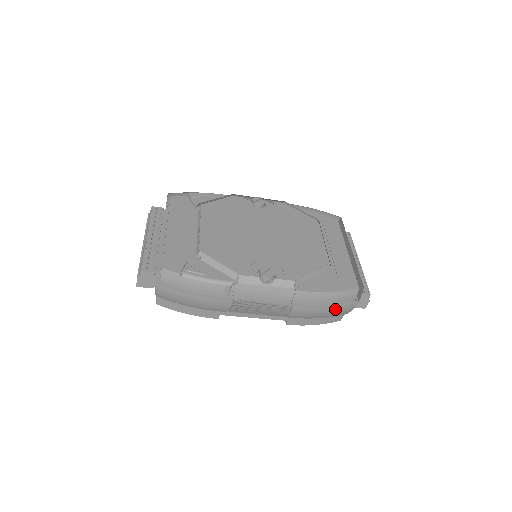
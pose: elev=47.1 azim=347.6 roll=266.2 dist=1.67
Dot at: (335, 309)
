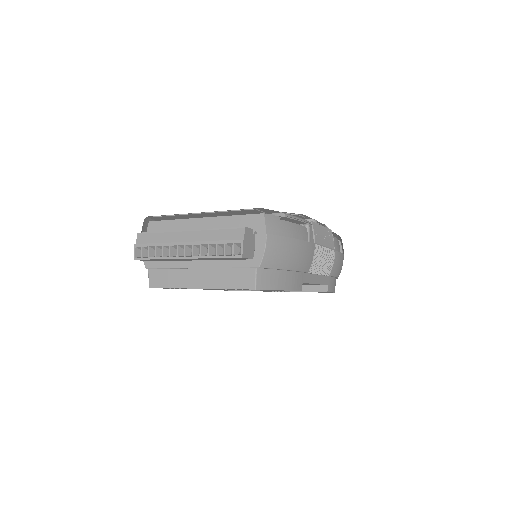
Dot at: (343, 259)
